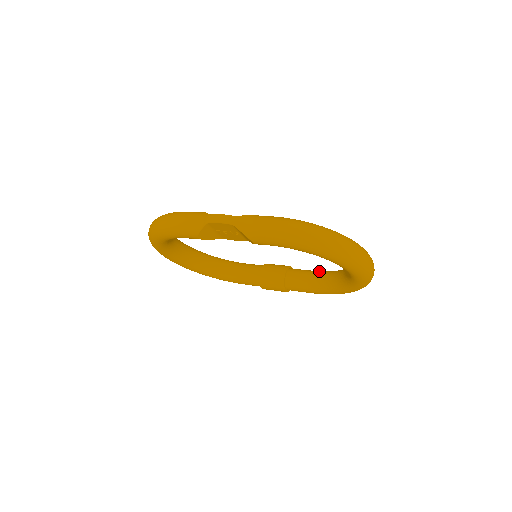
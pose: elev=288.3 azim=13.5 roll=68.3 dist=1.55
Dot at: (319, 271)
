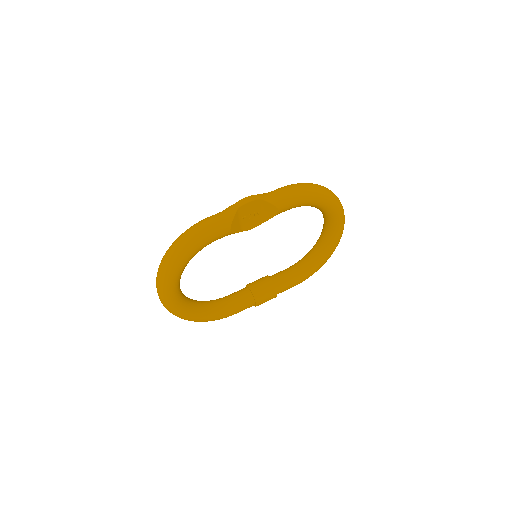
Dot at: occluded
